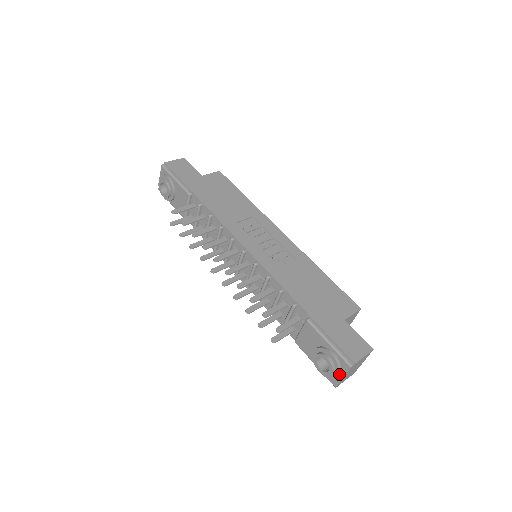
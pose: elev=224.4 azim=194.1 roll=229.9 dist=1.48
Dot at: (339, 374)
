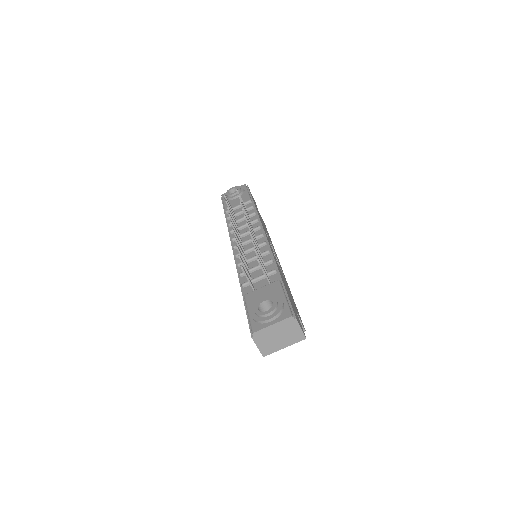
Dot at: (273, 319)
